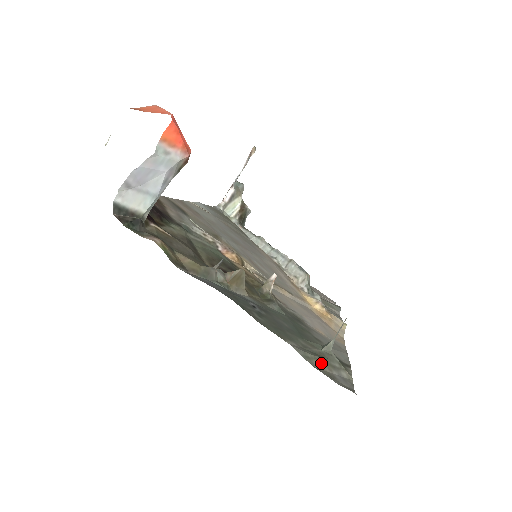
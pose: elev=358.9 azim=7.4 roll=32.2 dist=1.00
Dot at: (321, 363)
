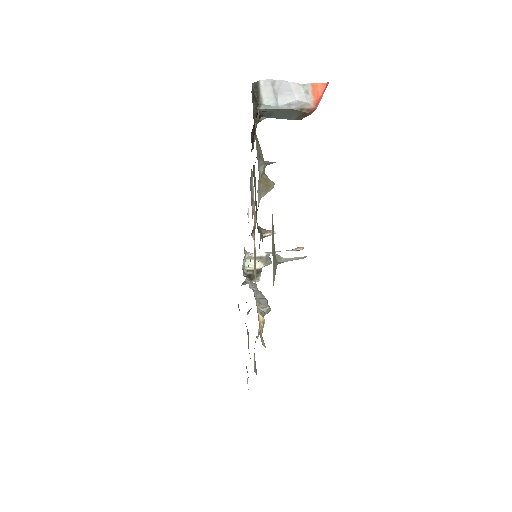
Dot at: (273, 242)
